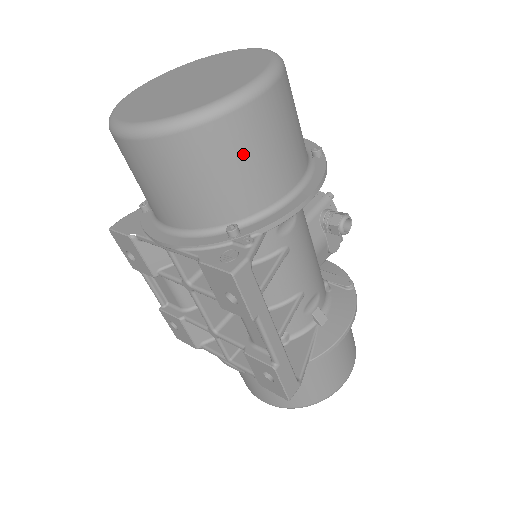
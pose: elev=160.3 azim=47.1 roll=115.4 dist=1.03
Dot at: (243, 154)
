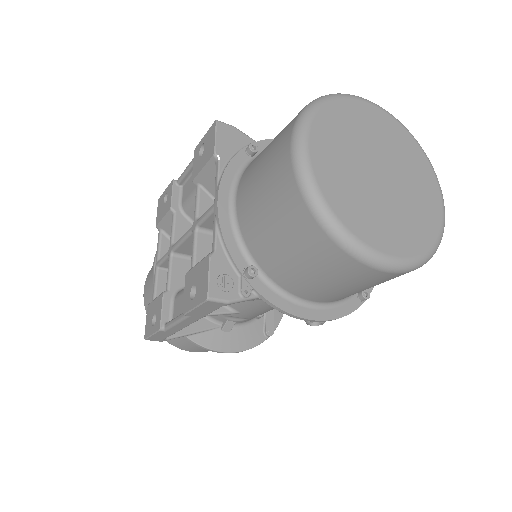
Dot at: (319, 268)
